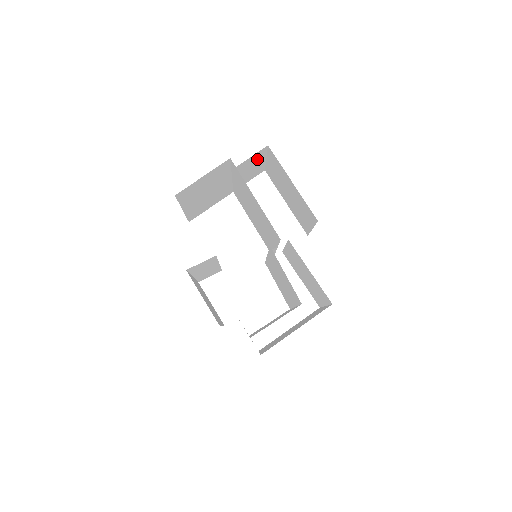
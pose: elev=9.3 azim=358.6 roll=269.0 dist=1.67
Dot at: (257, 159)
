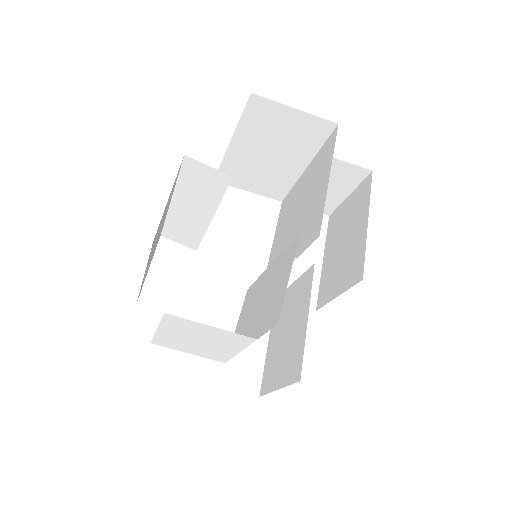
Dot at: (345, 179)
